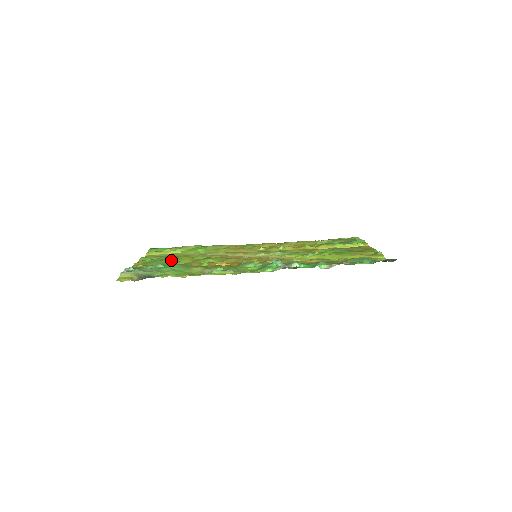
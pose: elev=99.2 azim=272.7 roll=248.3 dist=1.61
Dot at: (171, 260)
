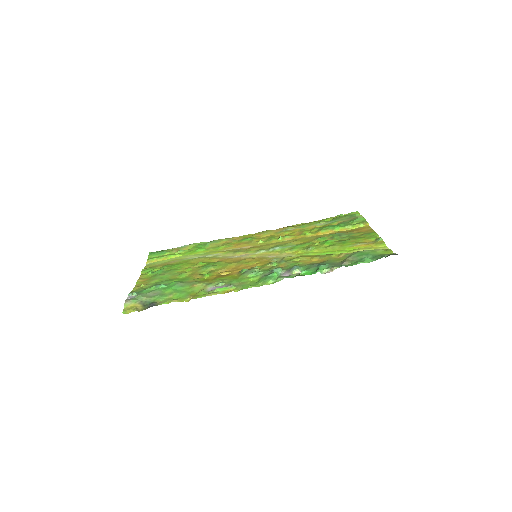
Dot at: (172, 272)
